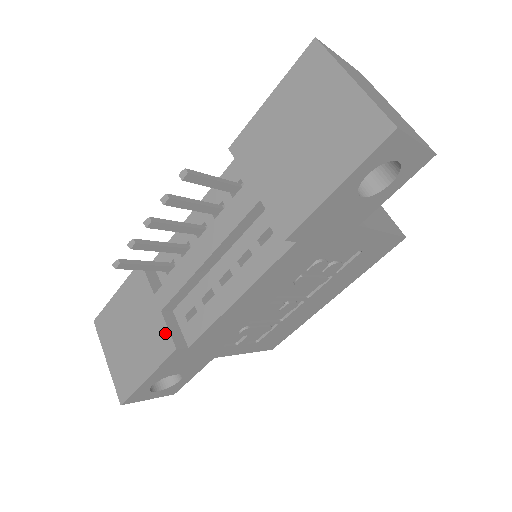
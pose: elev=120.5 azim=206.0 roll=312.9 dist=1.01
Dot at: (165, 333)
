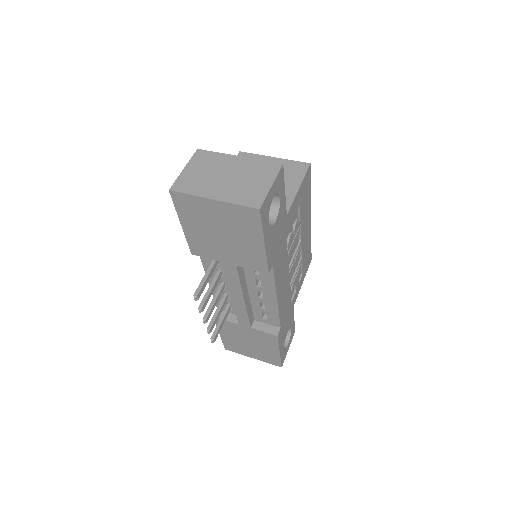
Dot at: (264, 334)
